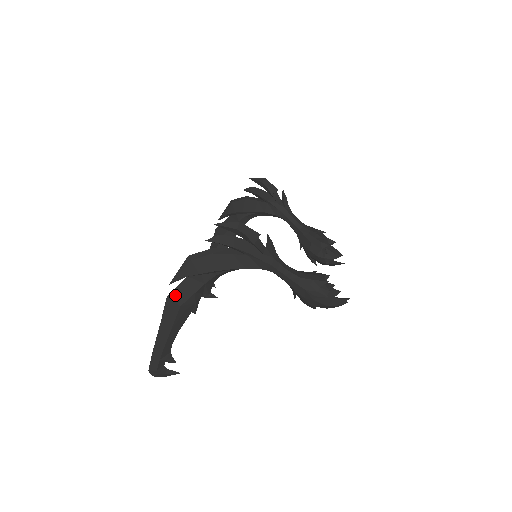
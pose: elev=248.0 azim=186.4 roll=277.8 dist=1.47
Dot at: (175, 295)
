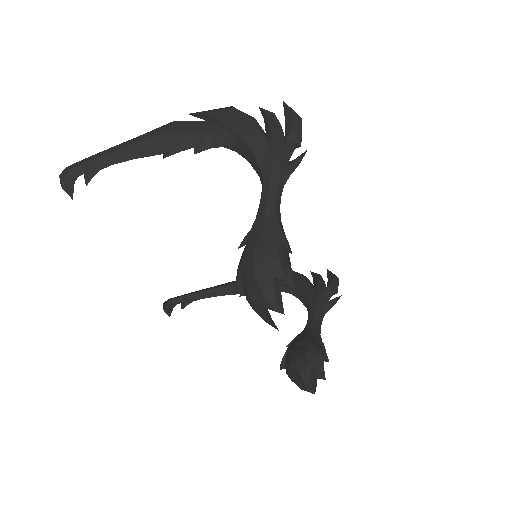
Dot at: (179, 124)
